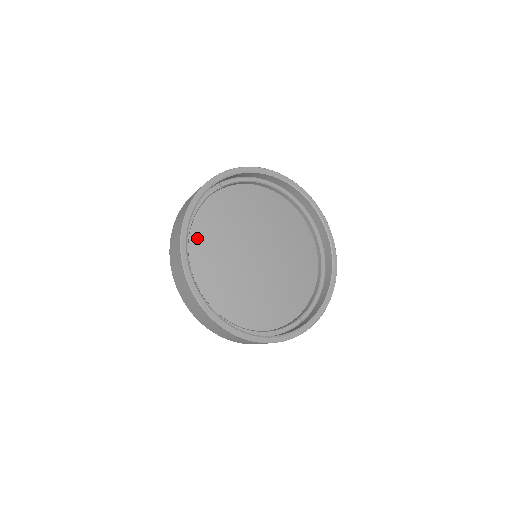
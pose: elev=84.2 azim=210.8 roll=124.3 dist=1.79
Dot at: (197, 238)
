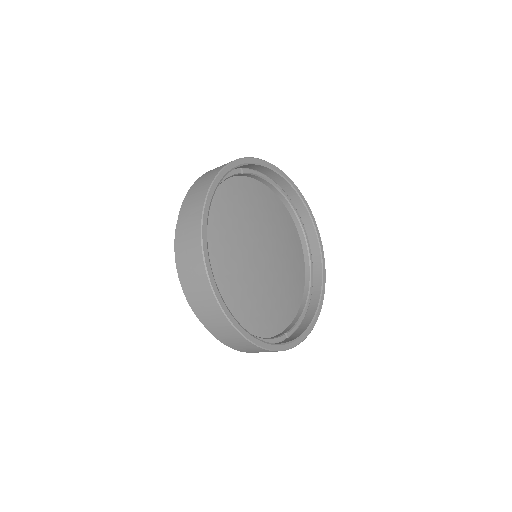
Dot at: (211, 214)
